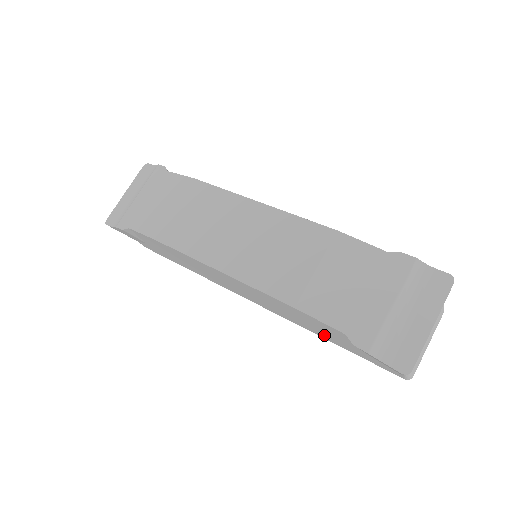
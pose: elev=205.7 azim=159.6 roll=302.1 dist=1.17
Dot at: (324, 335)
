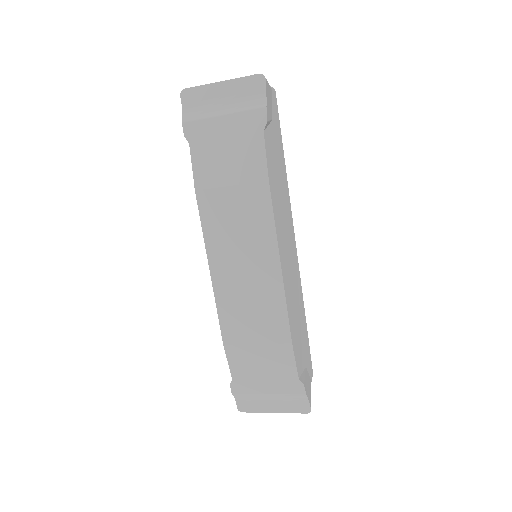
Dot at: occluded
